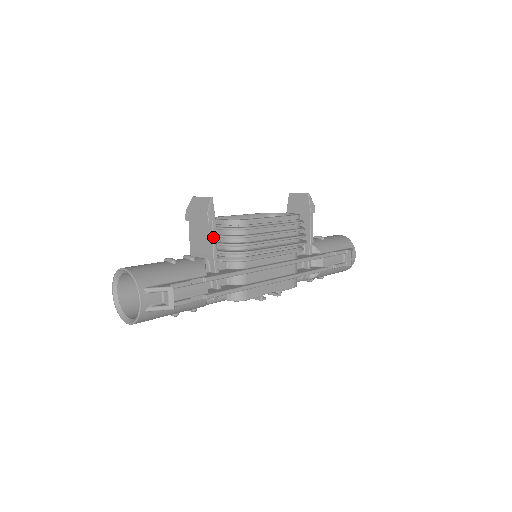
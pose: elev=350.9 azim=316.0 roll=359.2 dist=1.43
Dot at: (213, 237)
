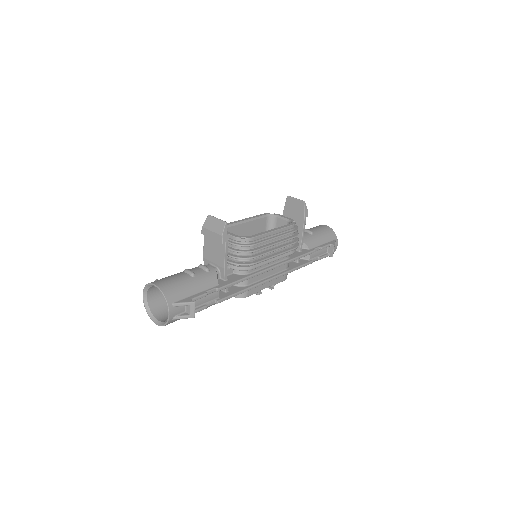
Dot at: (225, 254)
